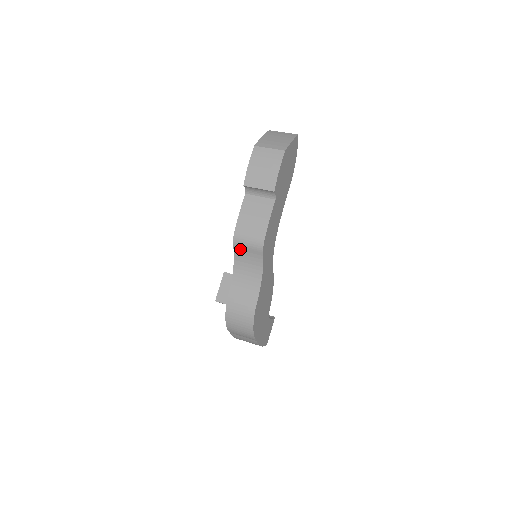
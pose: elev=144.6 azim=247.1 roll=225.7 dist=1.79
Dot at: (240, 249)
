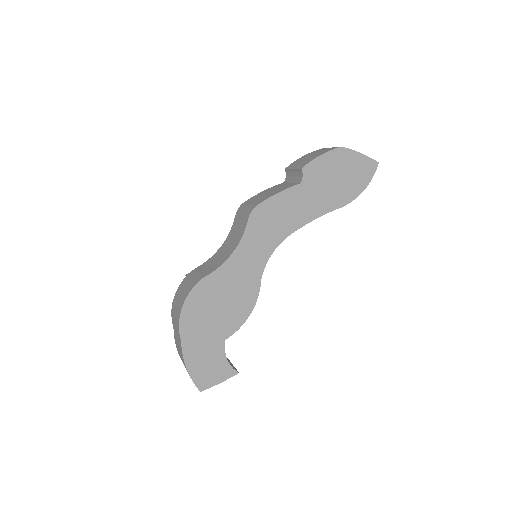
Dot at: (237, 219)
